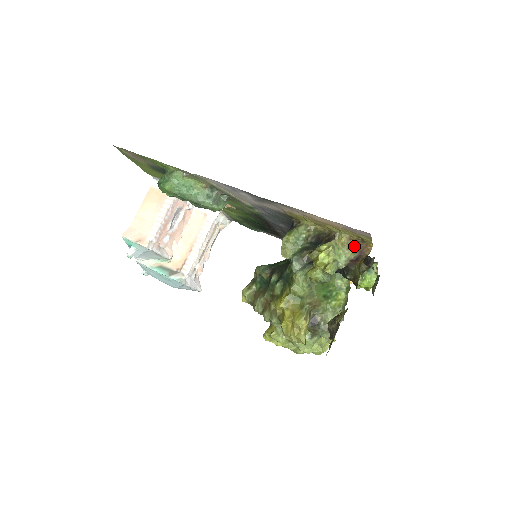
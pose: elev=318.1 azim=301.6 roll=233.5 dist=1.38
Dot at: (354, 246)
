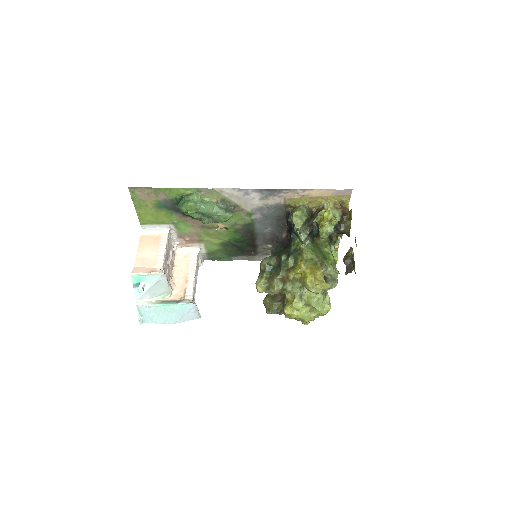
Dot at: (339, 208)
